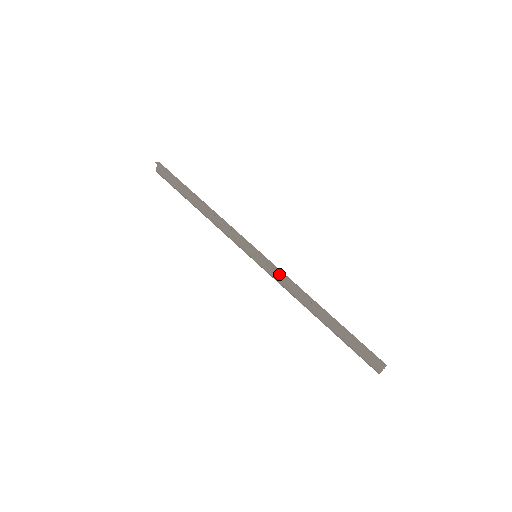
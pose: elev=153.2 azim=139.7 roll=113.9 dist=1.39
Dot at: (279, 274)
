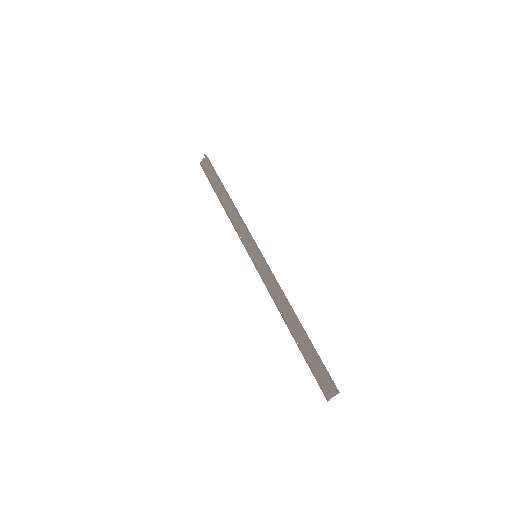
Dot at: (271, 275)
